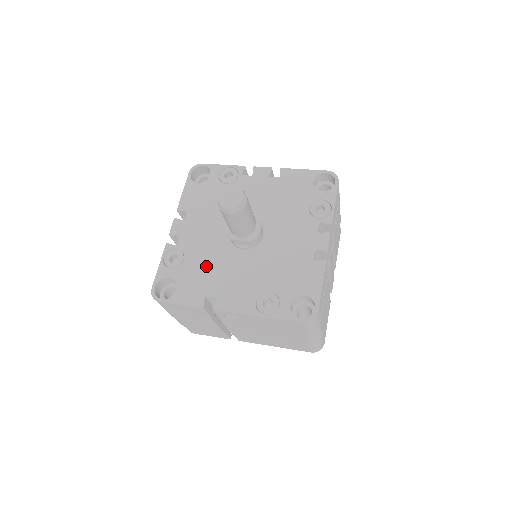
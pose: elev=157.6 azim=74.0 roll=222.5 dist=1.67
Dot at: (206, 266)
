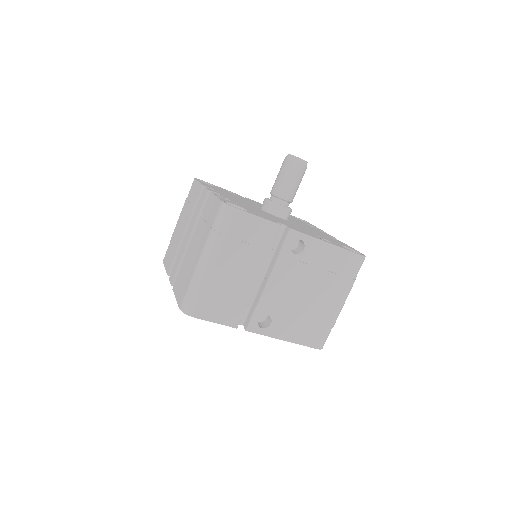
Dot at: (260, 212)
